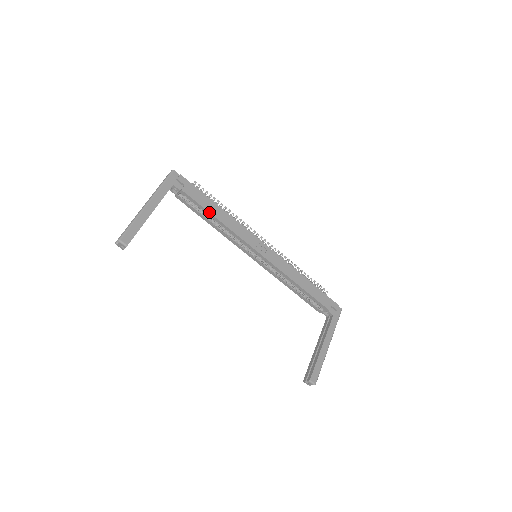
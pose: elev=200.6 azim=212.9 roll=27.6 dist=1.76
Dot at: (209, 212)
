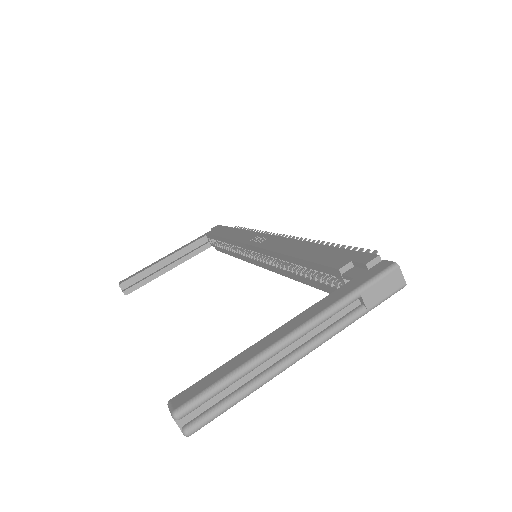
Dot at: (219, 236)
